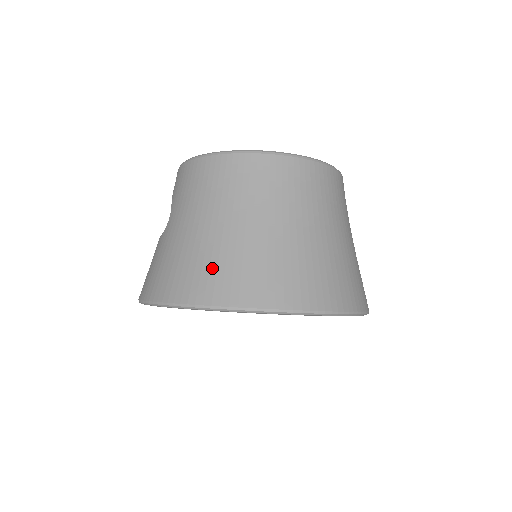
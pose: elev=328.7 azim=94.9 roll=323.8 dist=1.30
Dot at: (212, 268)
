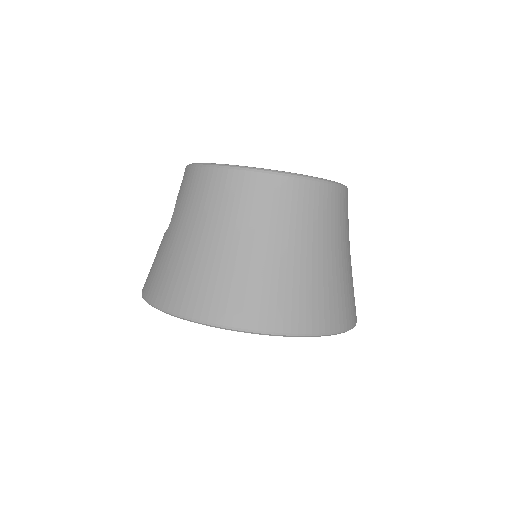
Dot at: (197, 282)
